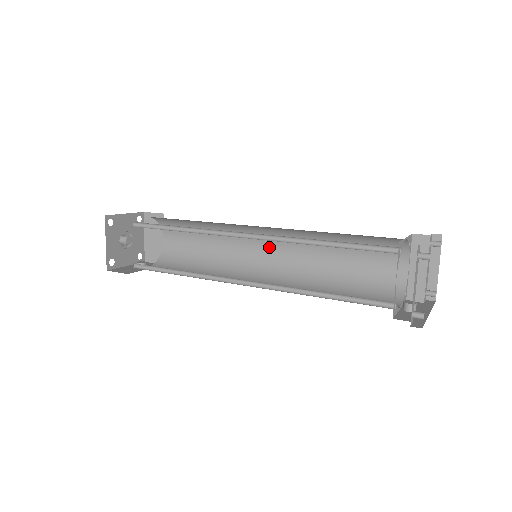
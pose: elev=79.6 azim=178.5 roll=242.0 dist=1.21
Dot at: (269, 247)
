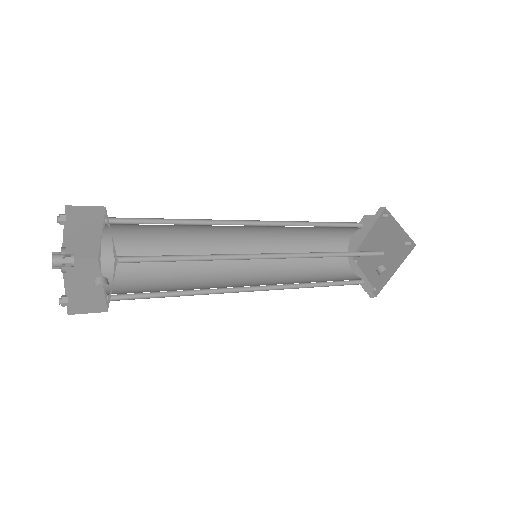
Dot at: (245, 272)
